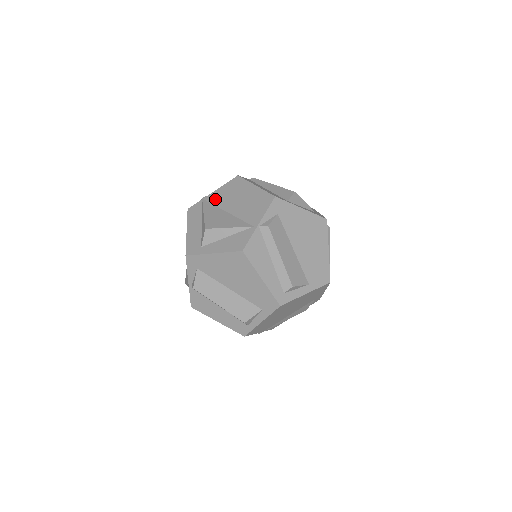
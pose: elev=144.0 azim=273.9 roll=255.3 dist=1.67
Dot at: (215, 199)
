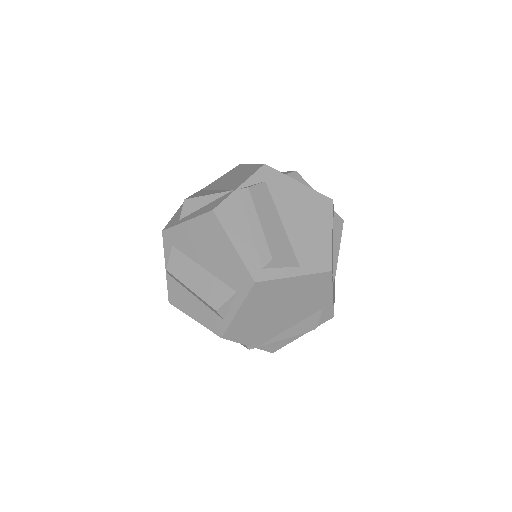
Dot at: (211, 185)
